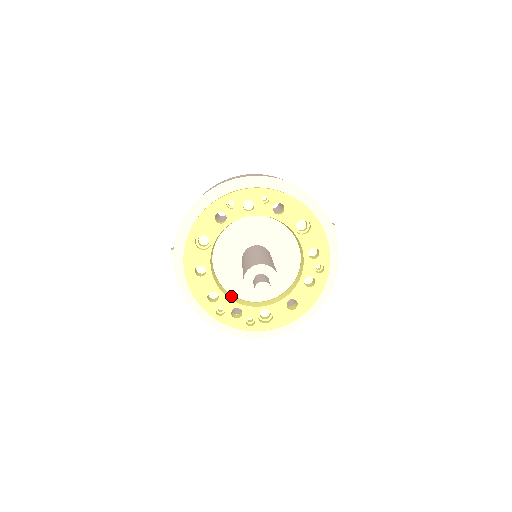
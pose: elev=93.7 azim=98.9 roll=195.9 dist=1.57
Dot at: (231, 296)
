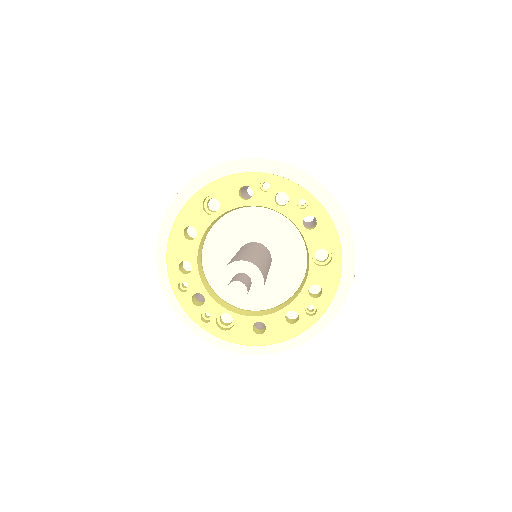
Dot at: (204, 279)
